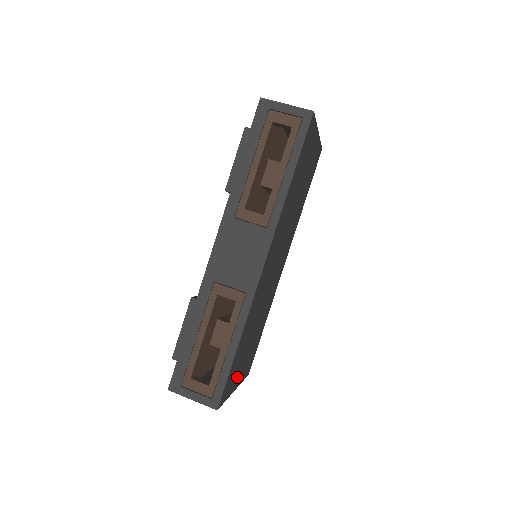
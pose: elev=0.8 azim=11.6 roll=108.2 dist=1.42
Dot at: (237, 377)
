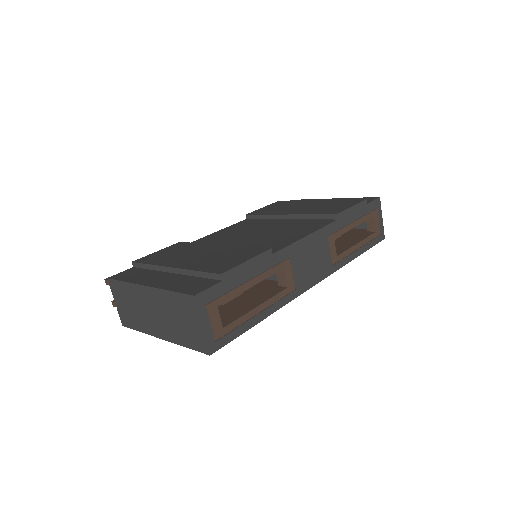
Dot at: occluded
